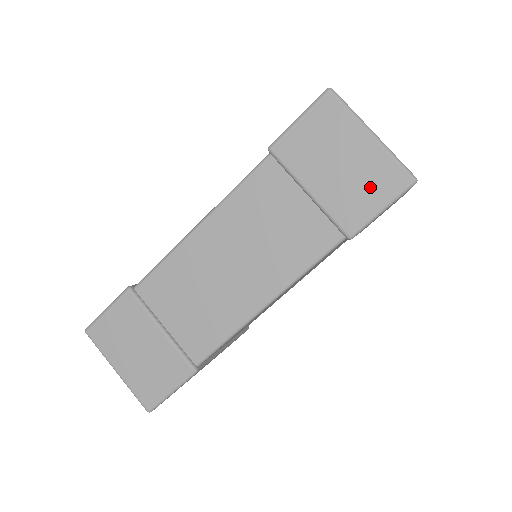
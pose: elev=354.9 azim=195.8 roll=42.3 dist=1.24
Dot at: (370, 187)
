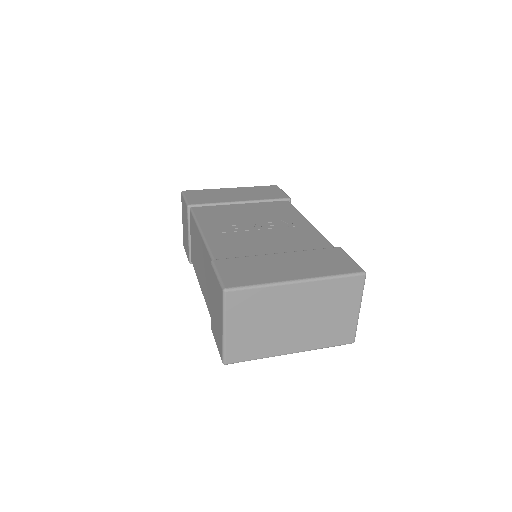
Dot at: (217, 336)
